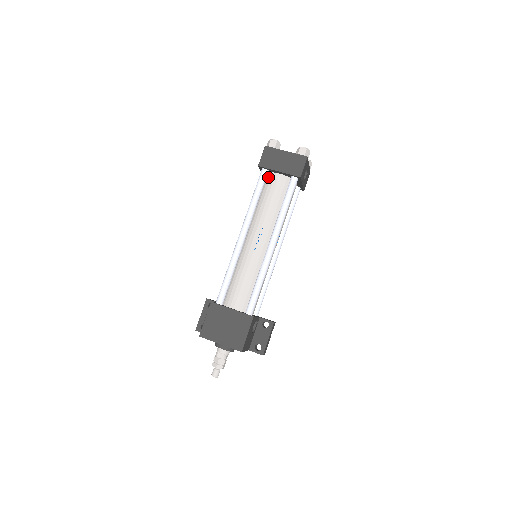
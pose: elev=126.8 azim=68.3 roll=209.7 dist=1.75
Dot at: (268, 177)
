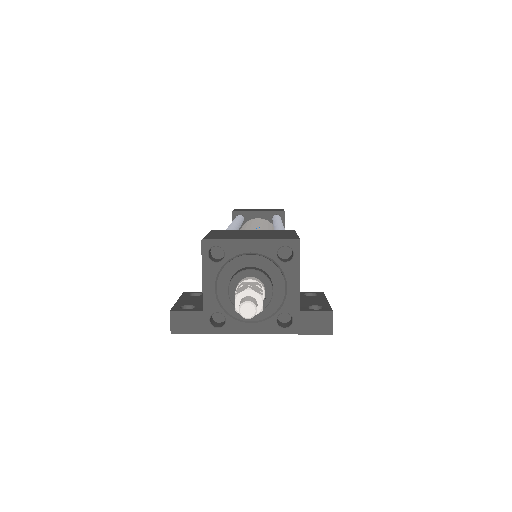
Dot at: occluded
